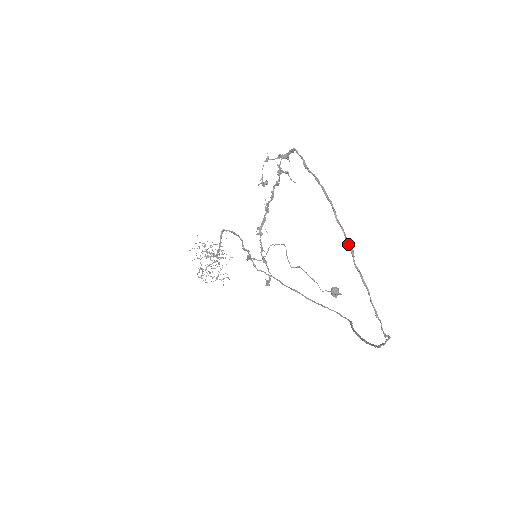
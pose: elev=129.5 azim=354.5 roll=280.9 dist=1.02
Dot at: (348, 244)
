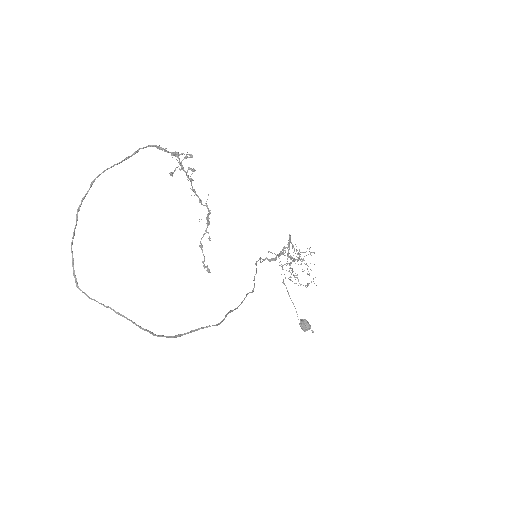
Dot at: occluded
